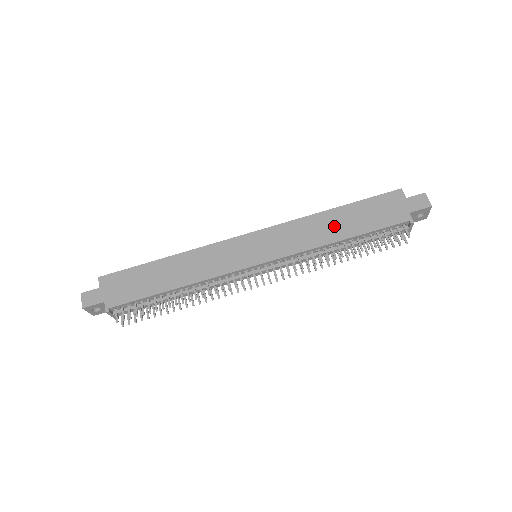
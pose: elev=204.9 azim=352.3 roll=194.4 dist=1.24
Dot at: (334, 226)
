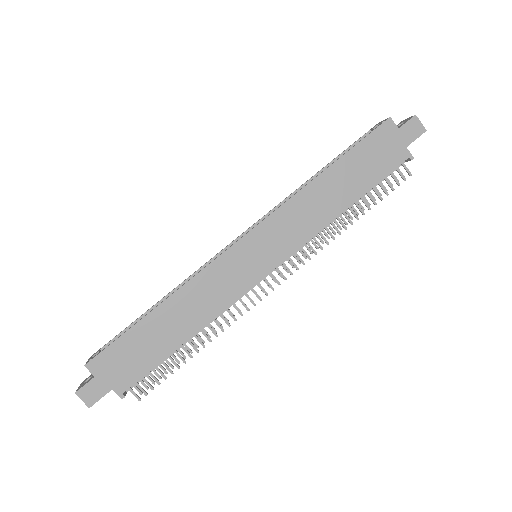
Dot at: (334, 193)
